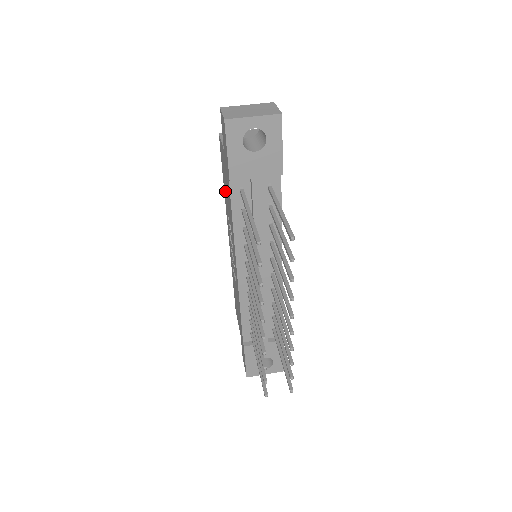
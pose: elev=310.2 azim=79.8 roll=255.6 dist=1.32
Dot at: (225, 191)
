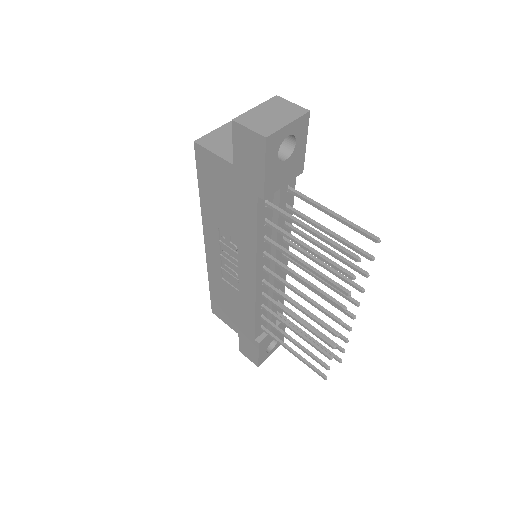
Dot at: (212, 204)
